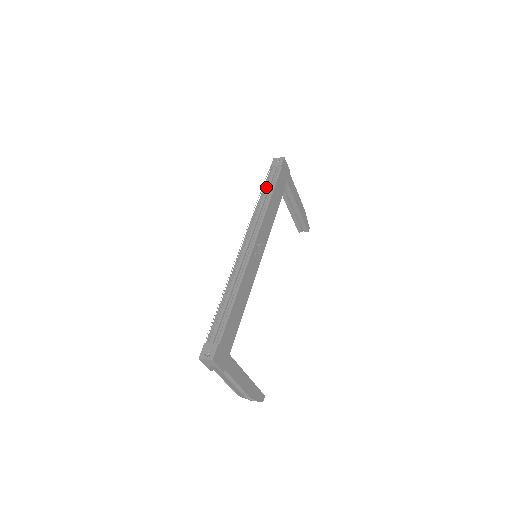
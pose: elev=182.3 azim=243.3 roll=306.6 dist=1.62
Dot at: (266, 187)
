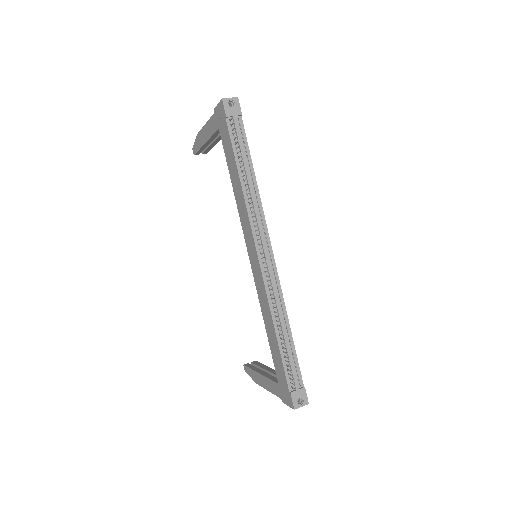
Dot at: (239, 157)
